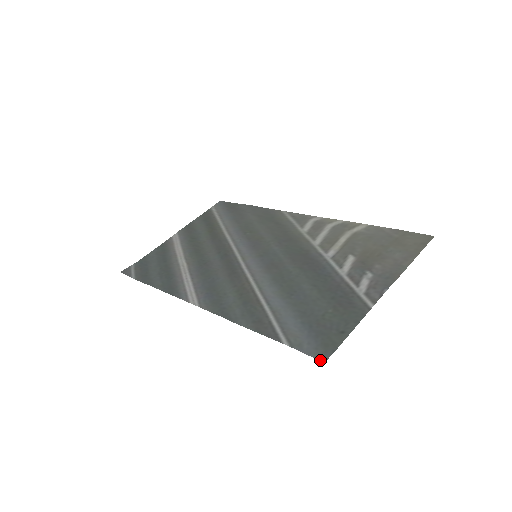
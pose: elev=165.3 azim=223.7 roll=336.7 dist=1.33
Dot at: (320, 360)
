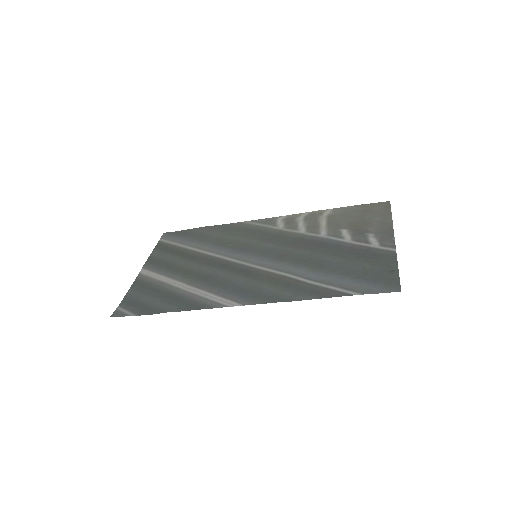
Dot at: occluded
